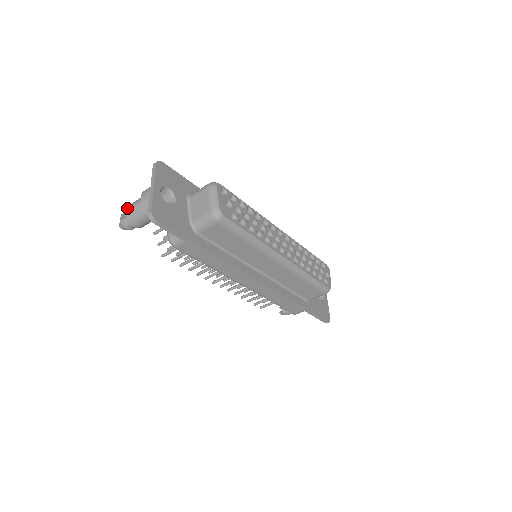
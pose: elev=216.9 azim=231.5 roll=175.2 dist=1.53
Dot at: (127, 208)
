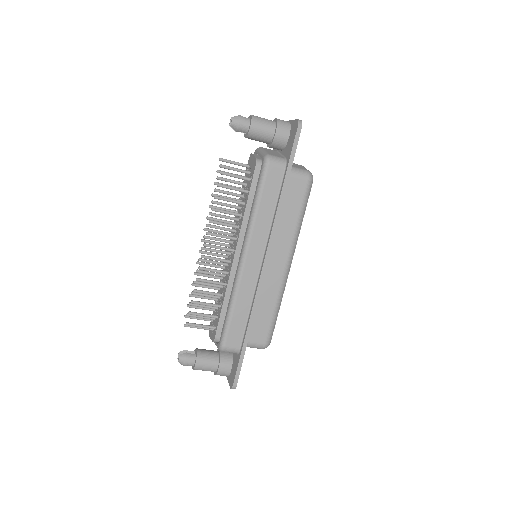
Dot at: (253, 115)
